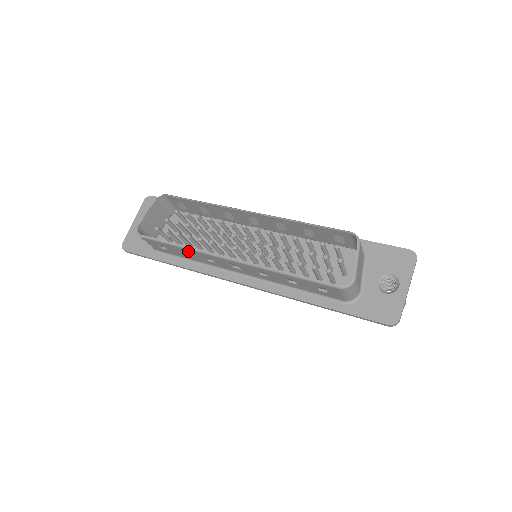
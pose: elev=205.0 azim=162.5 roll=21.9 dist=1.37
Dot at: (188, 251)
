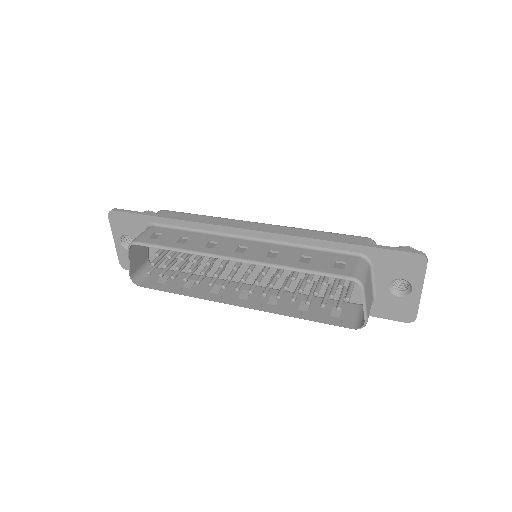
Dot at: (193, 293)
